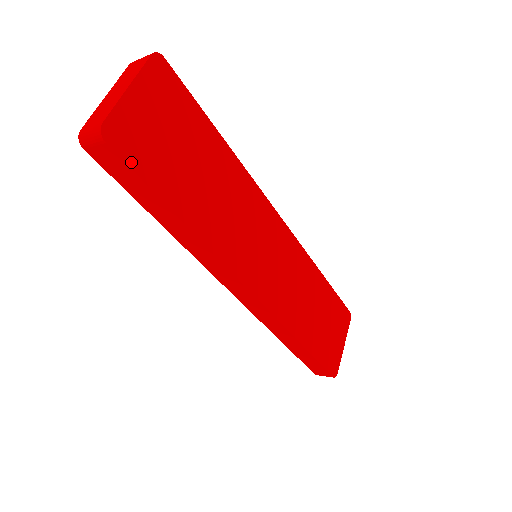
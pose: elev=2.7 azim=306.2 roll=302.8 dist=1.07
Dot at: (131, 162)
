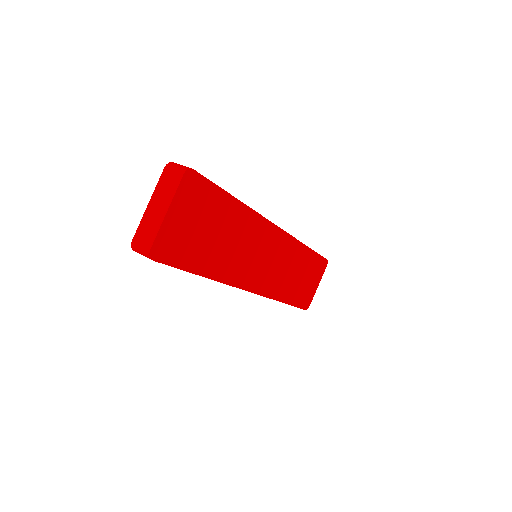
Dot at: (169, 262)
